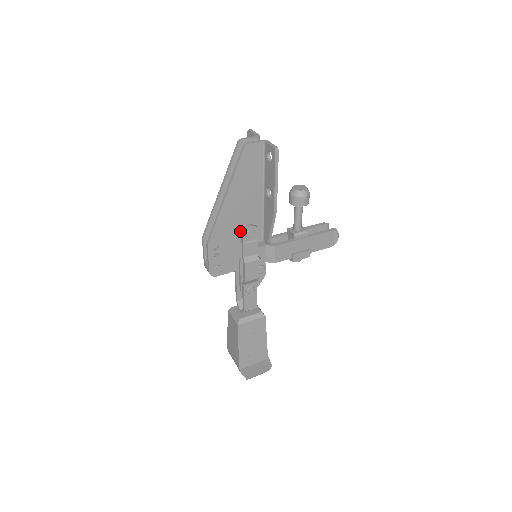
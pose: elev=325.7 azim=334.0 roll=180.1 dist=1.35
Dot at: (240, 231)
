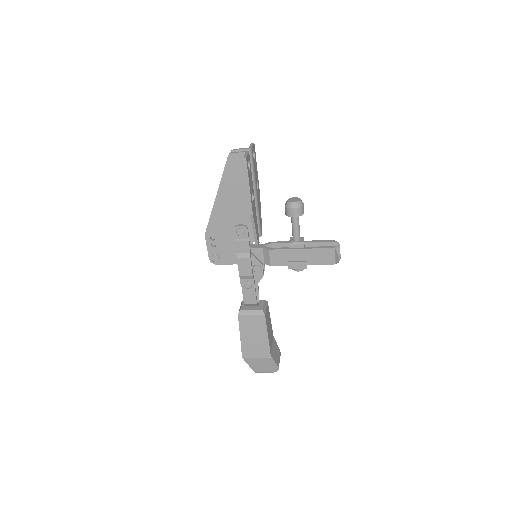
Dot at: (233, 229)
